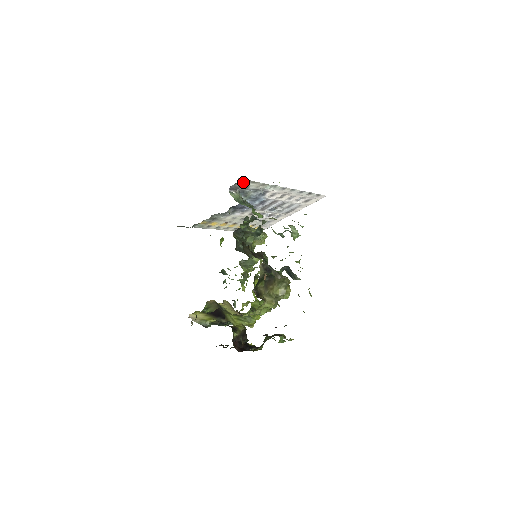
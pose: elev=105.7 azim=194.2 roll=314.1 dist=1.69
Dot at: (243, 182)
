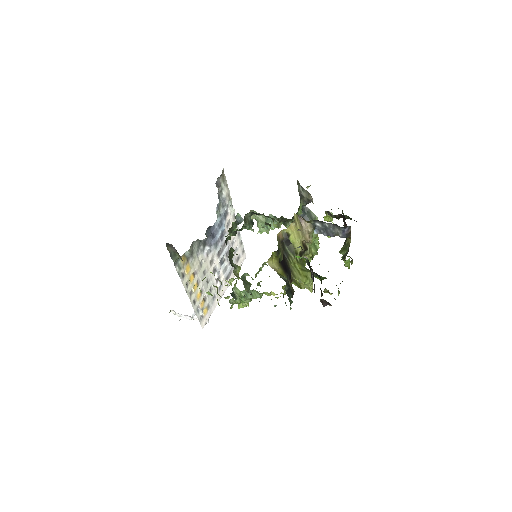
Dot at: (222, 179)
